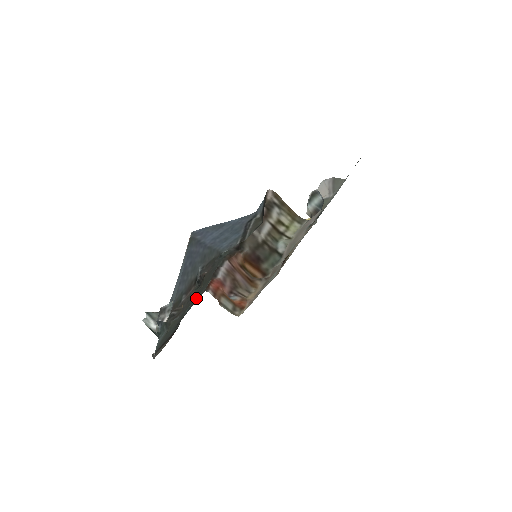
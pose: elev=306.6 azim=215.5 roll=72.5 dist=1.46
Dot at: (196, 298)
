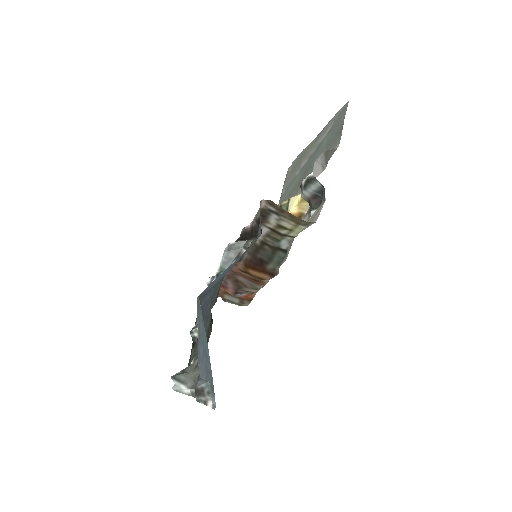
Dot at: occluded
